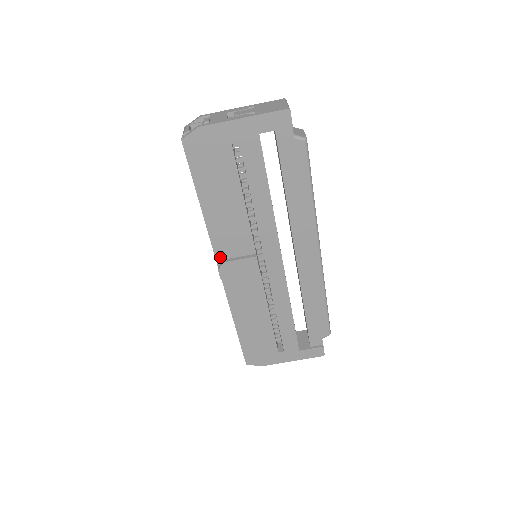
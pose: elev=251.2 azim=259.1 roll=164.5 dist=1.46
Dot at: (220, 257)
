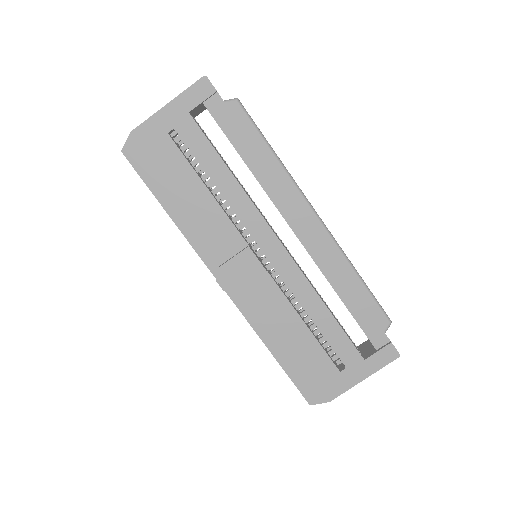
Dot at: (213, 266)
